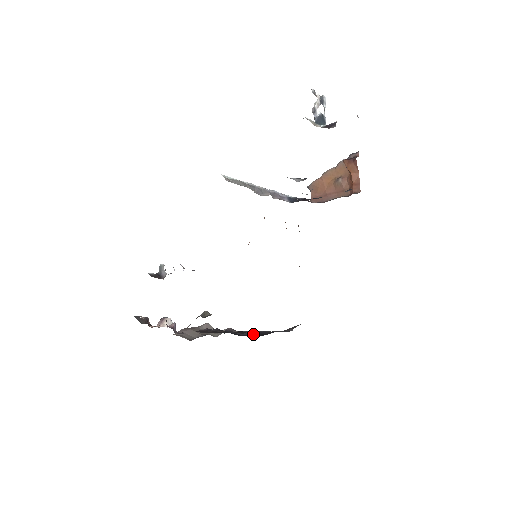
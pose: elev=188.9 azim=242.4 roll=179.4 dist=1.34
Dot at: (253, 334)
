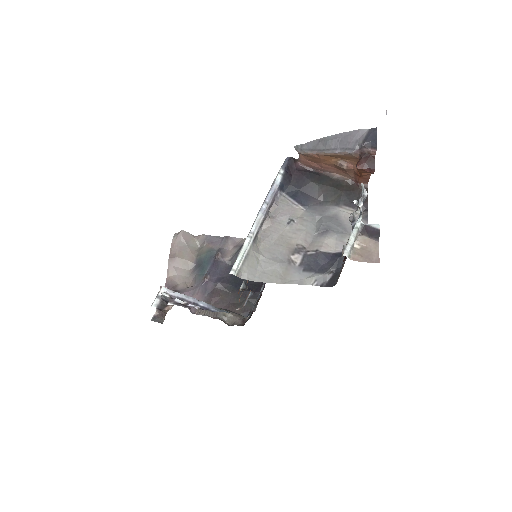
Dot at: occluded
